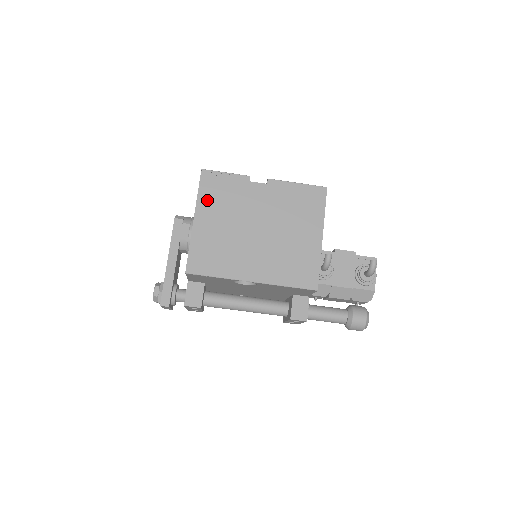
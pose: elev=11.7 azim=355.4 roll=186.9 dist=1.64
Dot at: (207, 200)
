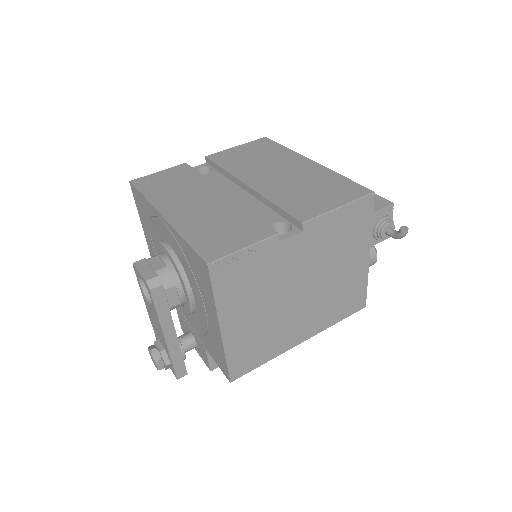
Dot at: (230, 299)
